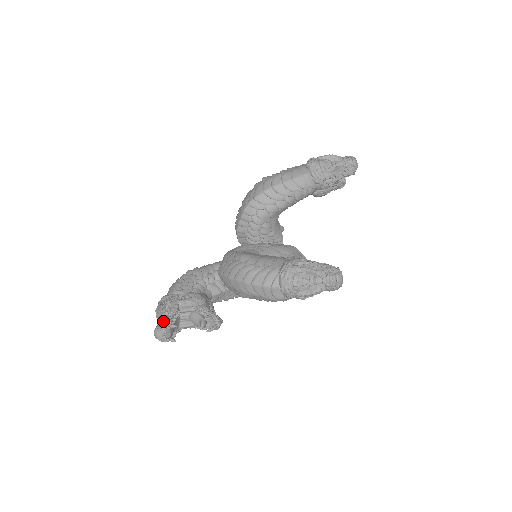
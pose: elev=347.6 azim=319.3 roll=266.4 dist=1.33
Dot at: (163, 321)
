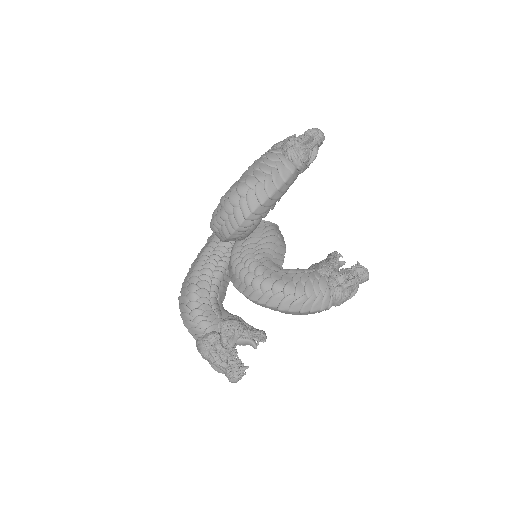
Dot at: (236, 370)
